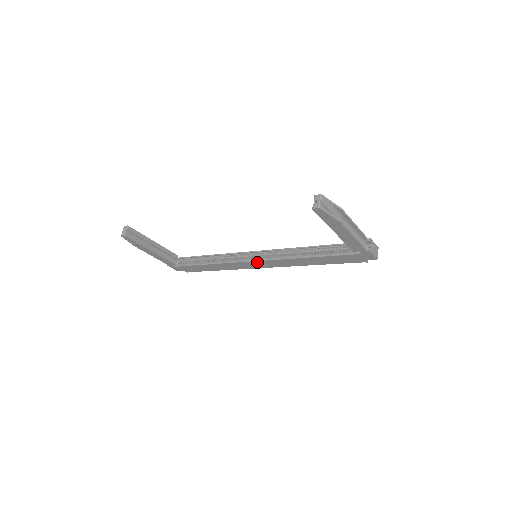
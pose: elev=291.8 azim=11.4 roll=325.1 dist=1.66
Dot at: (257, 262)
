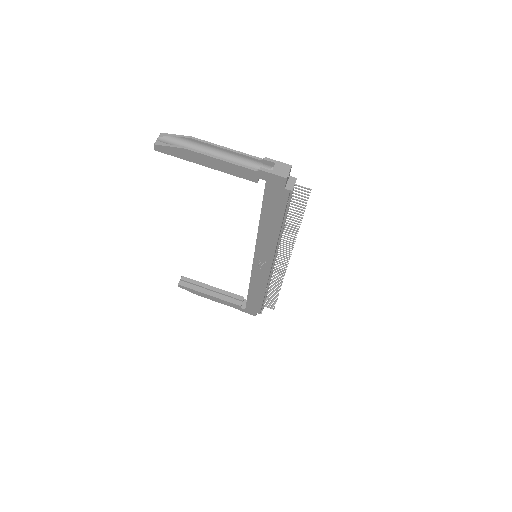
Dot at: (256, 261)
